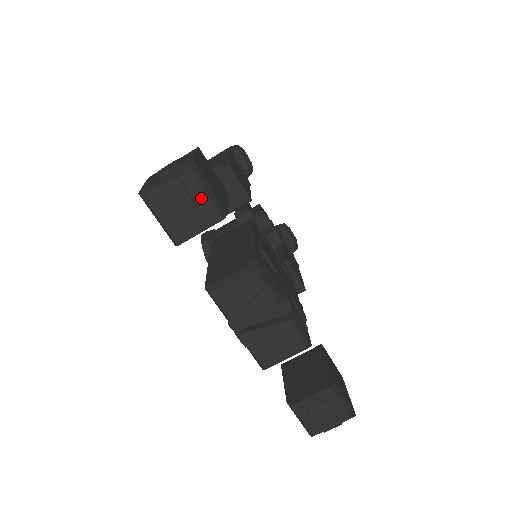
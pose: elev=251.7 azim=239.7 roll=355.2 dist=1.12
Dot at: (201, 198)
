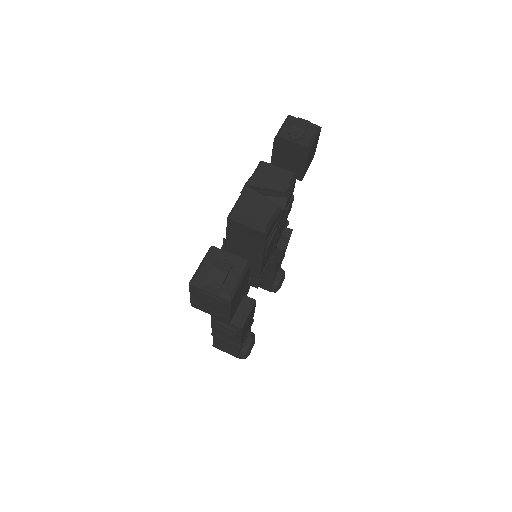
Dot at: (309, 135)
